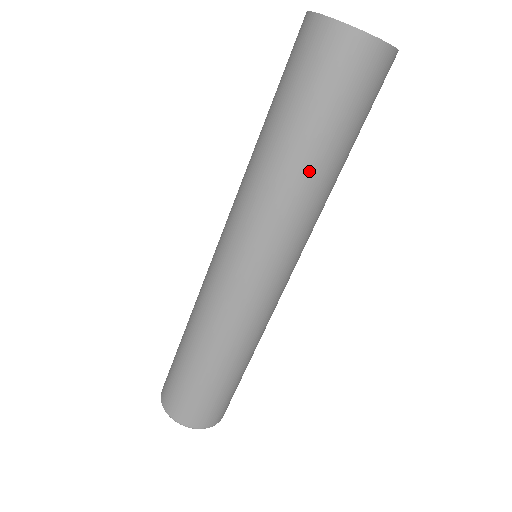
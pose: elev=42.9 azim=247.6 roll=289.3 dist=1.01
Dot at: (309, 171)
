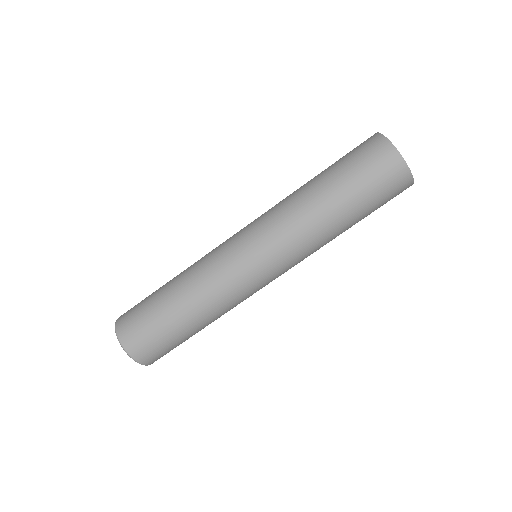
Dot at: (330, 217)
